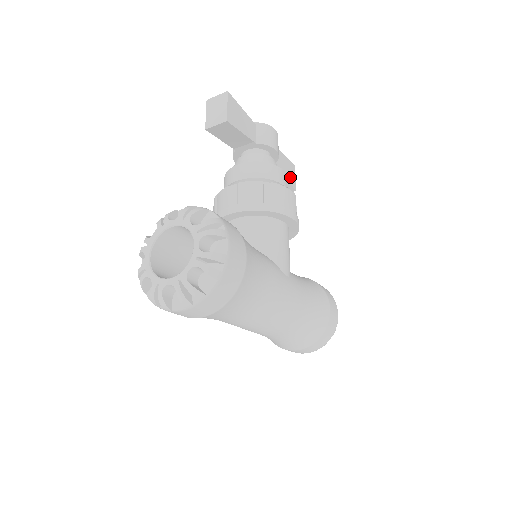
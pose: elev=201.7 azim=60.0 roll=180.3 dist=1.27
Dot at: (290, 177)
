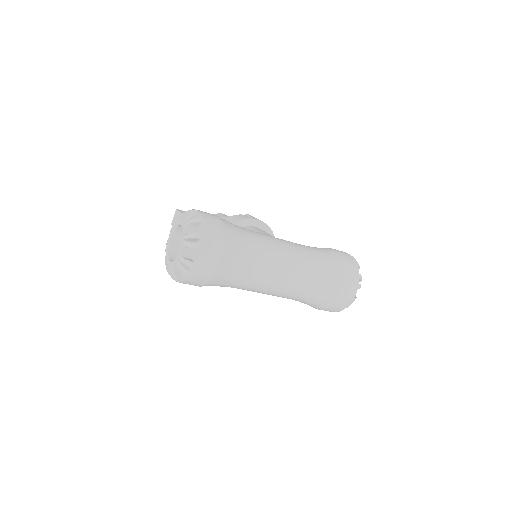
Dot at: occluded
